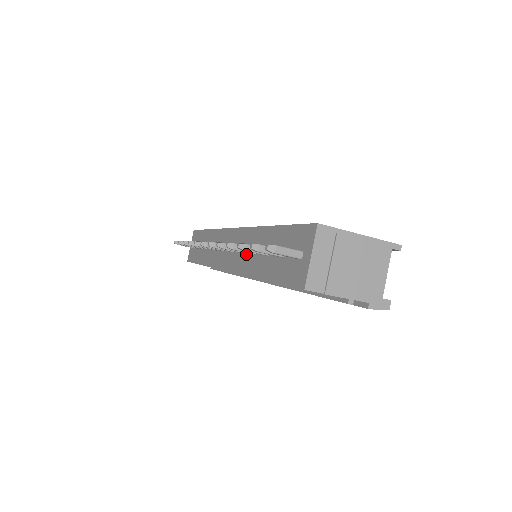
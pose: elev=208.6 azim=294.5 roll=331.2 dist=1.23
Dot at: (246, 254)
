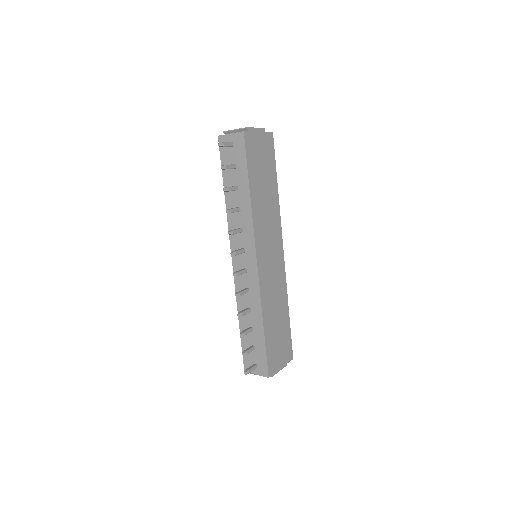
Dot at: (246, 297)
